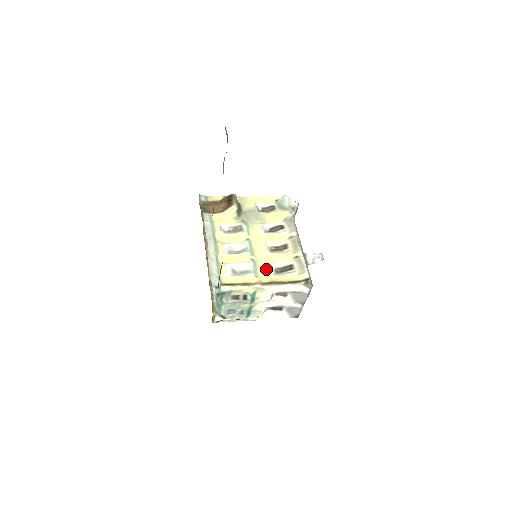
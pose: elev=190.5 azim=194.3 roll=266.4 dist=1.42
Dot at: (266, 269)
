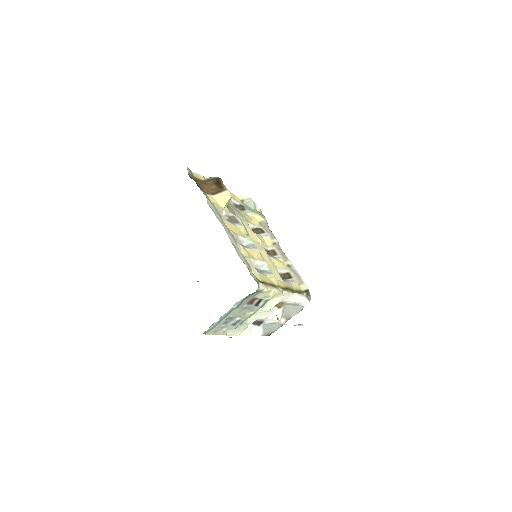
Dot at: (275, 272)
